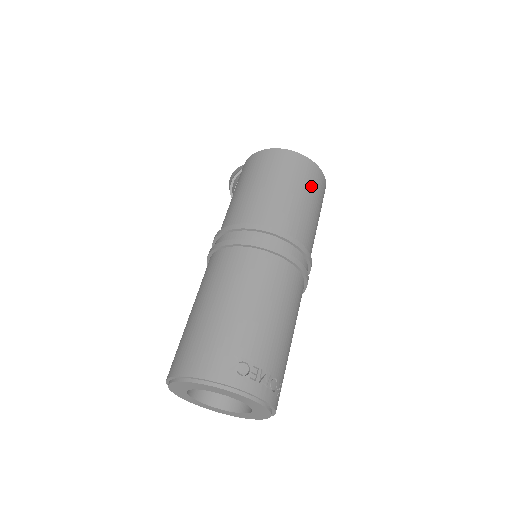
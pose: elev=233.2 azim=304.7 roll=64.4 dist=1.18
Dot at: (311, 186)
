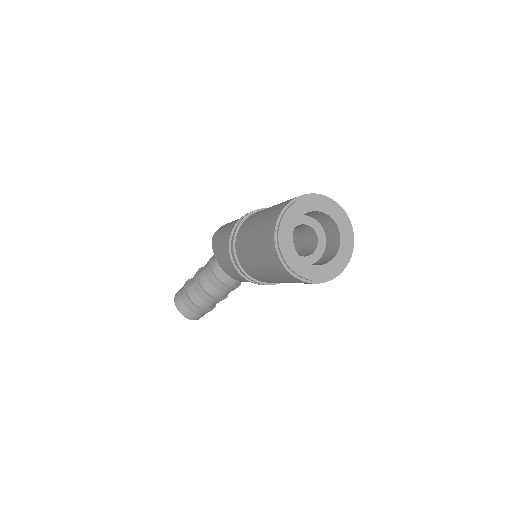
Dot at: occluded
